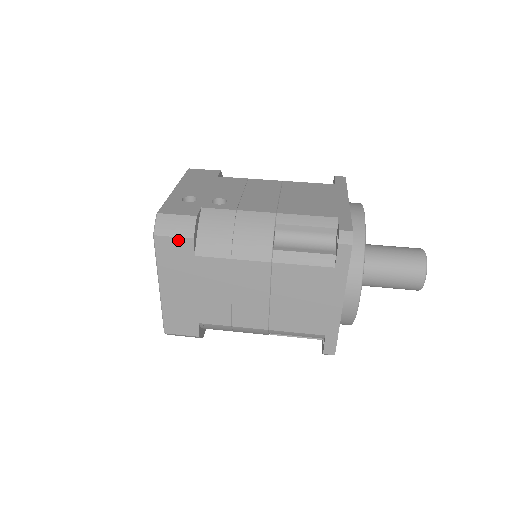
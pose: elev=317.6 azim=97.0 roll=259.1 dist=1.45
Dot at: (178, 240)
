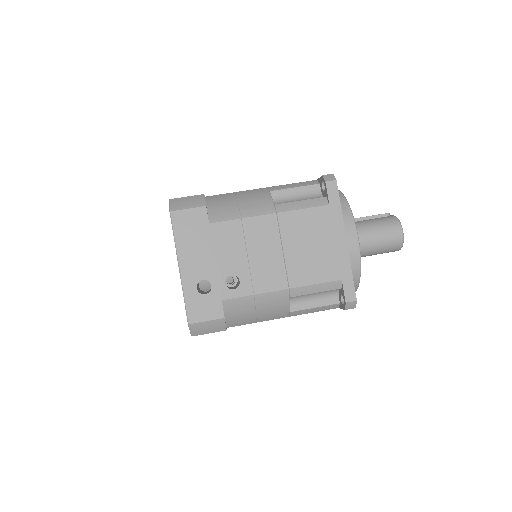
Dot at: (213, 332)
